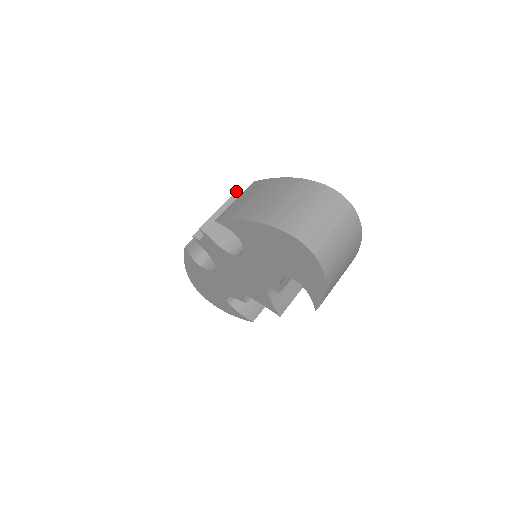
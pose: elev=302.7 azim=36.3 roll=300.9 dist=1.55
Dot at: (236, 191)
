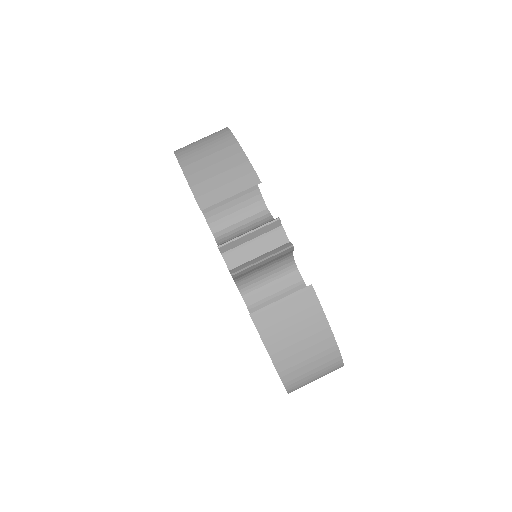
Dot at: (293, 247)
